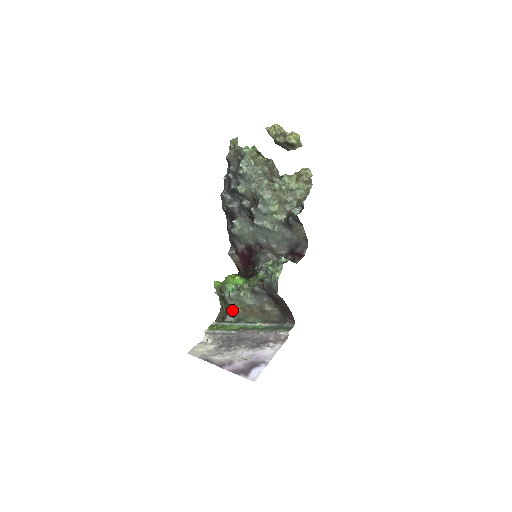
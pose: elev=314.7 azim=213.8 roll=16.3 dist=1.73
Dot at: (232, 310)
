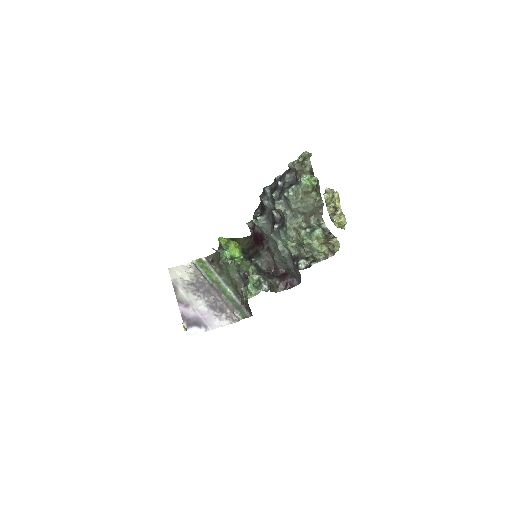
Dot at: occluded
